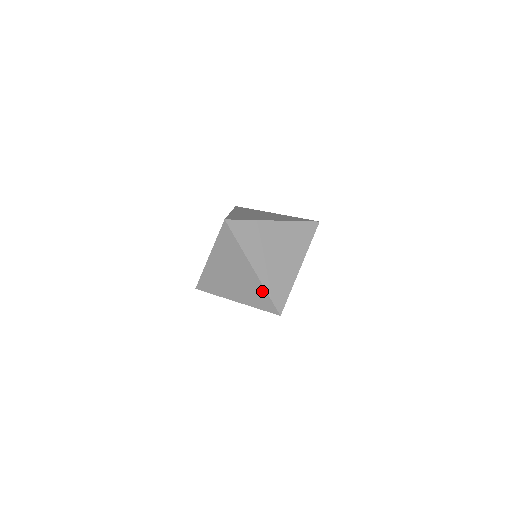
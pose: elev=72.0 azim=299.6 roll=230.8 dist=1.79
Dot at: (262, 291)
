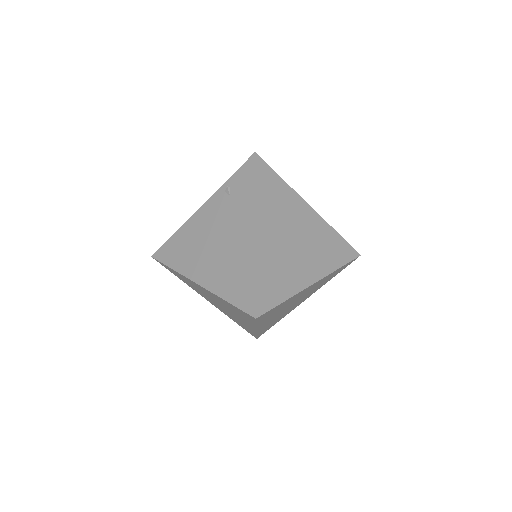
Dot at: (251, 331)
